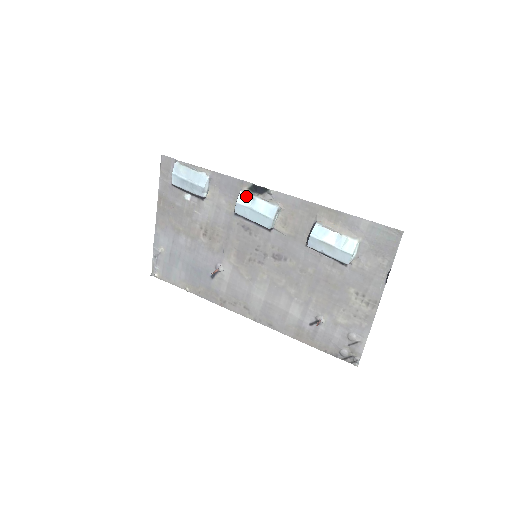
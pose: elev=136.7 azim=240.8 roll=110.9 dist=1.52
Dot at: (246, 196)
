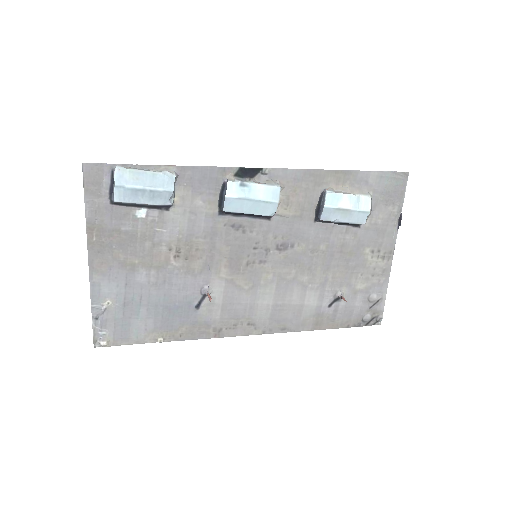
Dot at: (237, 185)
